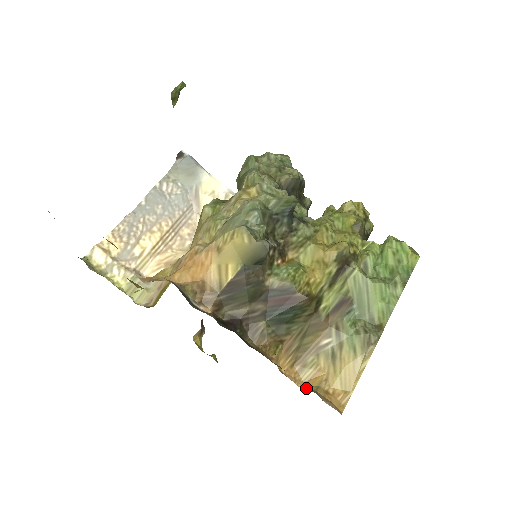
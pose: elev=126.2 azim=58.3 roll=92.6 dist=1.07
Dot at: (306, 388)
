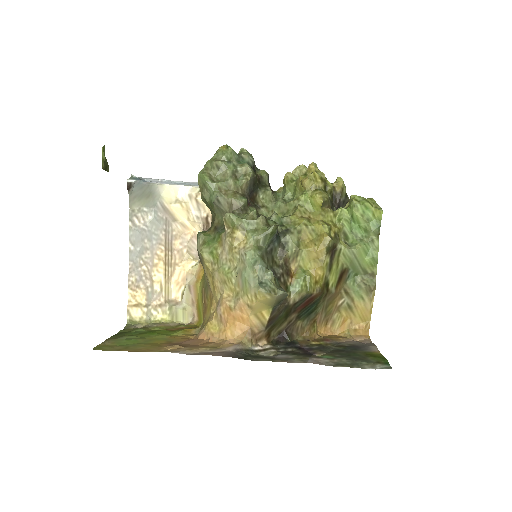
Dot at: (341, 334)
